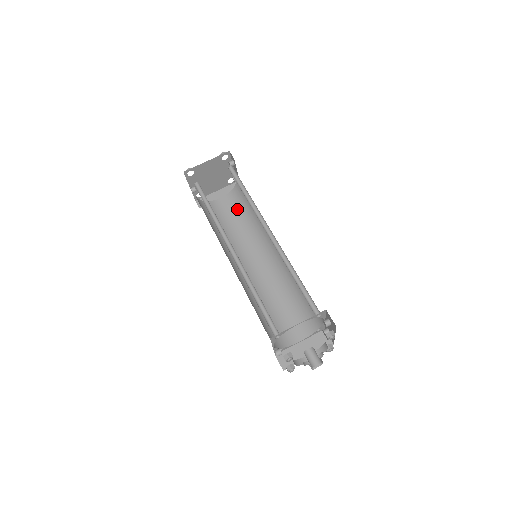
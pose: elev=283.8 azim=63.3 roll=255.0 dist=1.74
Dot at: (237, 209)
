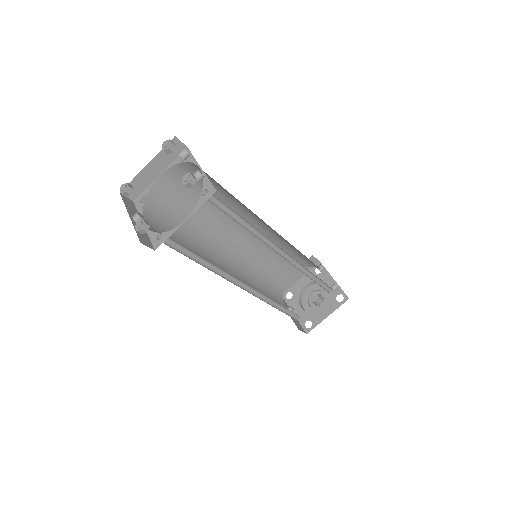
Dot at: (195, 186)
